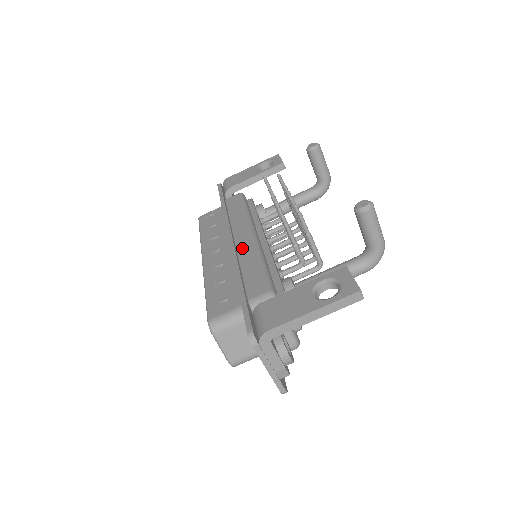
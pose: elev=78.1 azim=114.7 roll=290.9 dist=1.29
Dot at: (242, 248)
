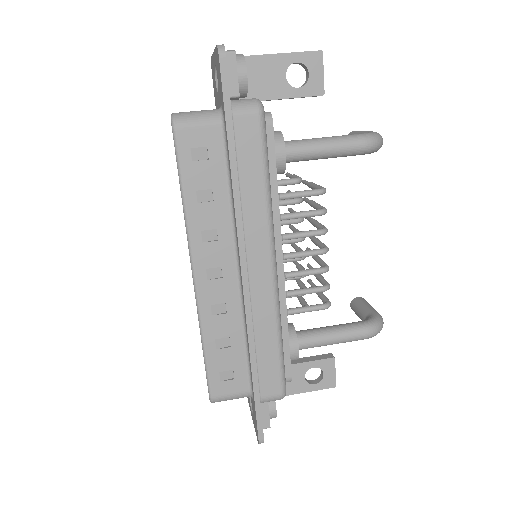
Dot at: occluded
